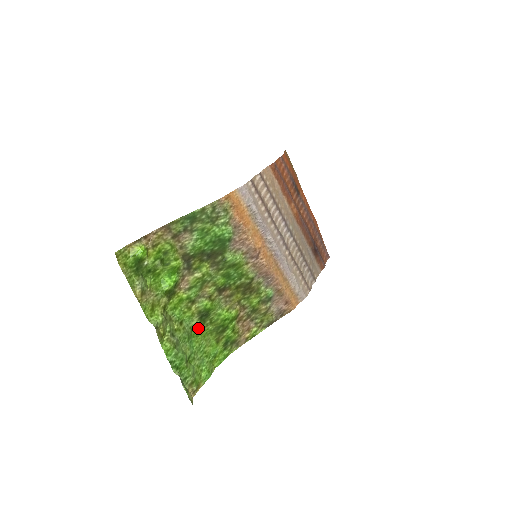
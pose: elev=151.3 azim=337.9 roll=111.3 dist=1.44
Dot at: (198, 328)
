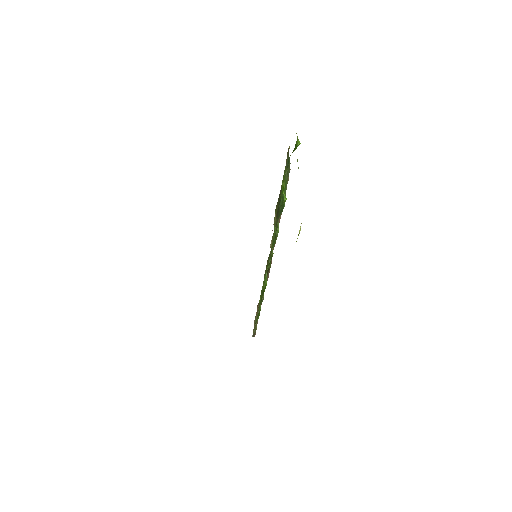
Dot at: occluded
